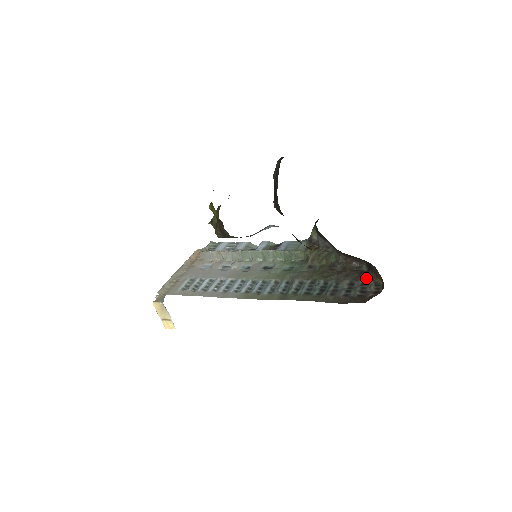
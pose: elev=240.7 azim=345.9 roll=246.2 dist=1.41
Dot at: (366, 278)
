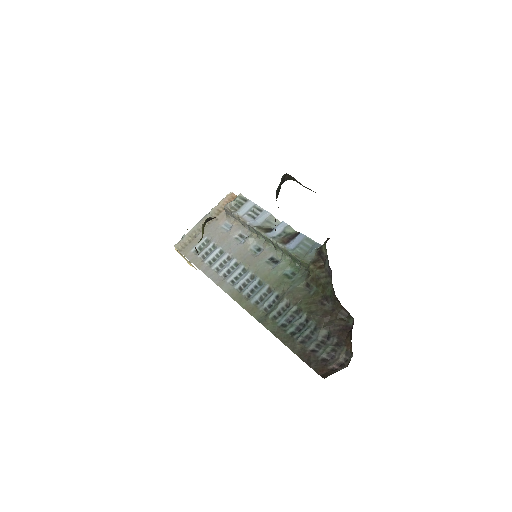
Dot at: (343, 339)
